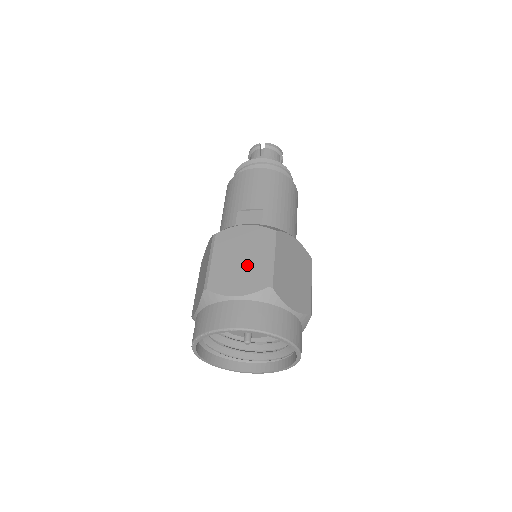
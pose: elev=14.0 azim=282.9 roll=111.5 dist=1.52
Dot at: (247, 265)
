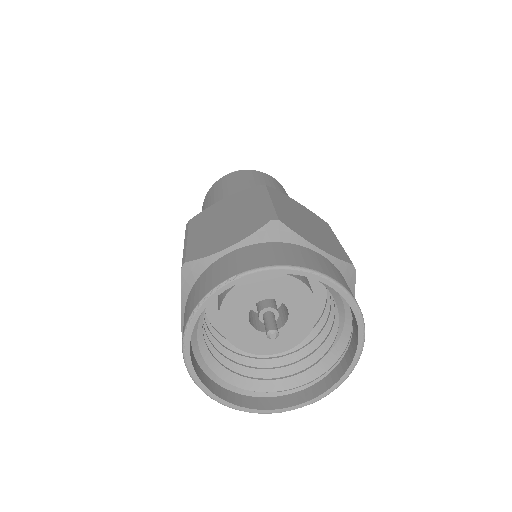
Dot at: (236, 219)
